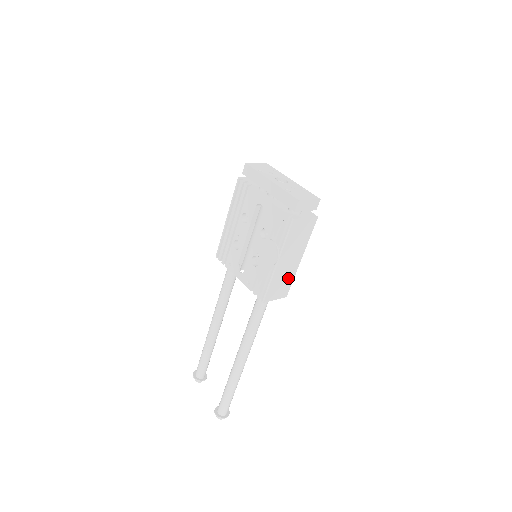
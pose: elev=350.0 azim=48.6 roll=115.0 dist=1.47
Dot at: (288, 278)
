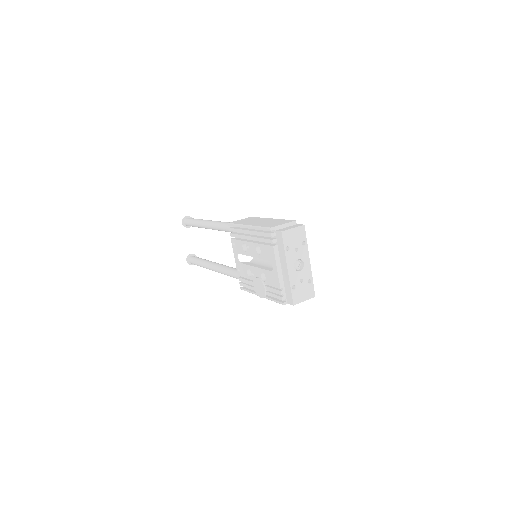
Dot at: occluded
